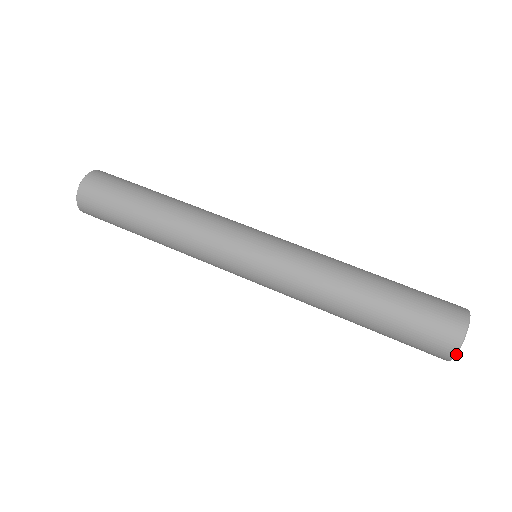
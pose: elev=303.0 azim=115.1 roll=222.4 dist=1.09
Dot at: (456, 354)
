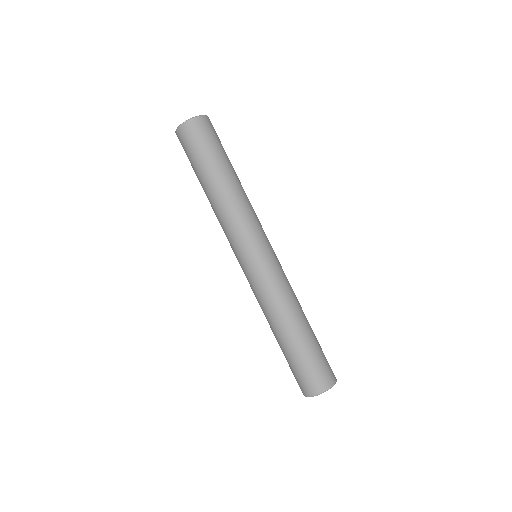
Dot at: occluded
